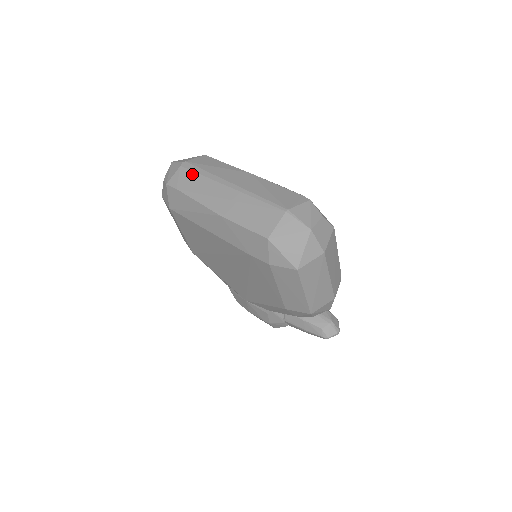
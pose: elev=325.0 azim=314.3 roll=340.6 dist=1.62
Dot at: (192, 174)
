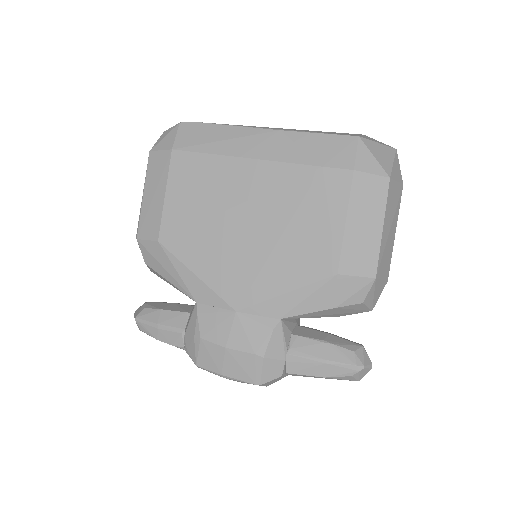
Dot at: occluded
